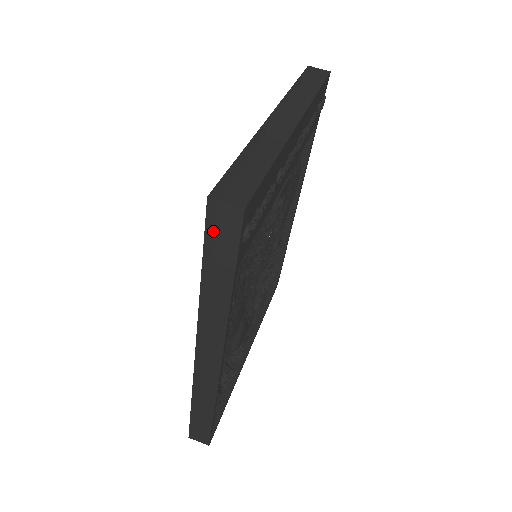
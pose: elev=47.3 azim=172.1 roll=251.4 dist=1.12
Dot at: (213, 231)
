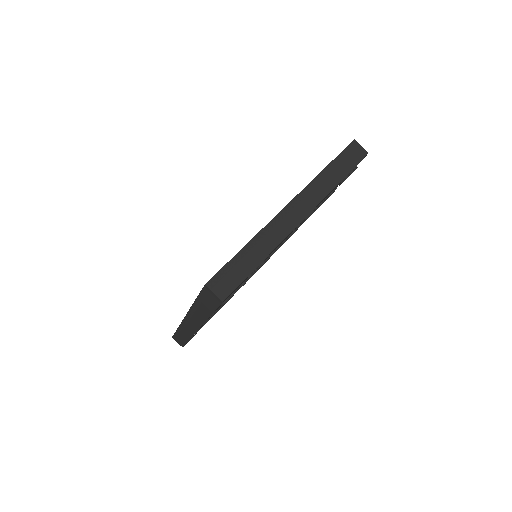
Dot at: (205, 295)
